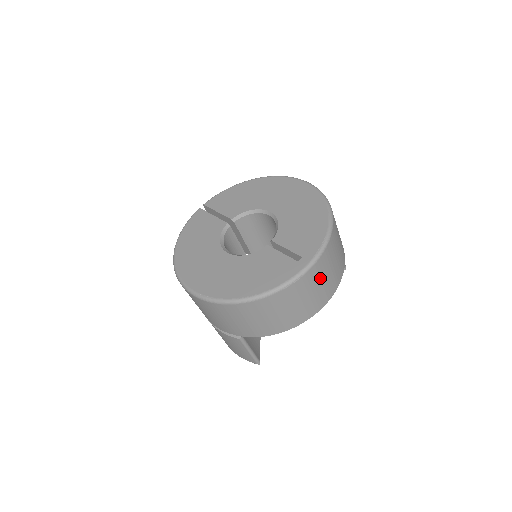
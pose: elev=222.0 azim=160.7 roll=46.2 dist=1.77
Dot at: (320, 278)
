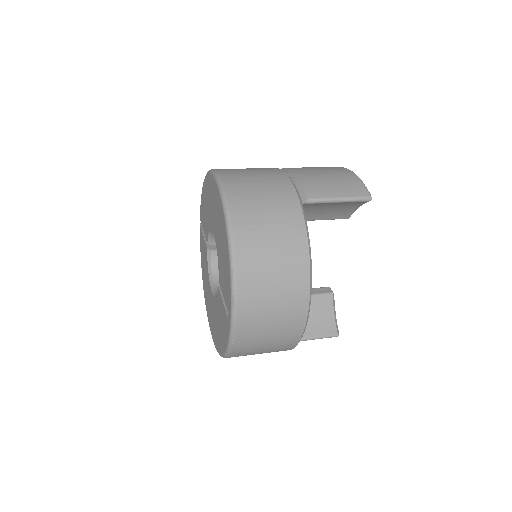
Dot at: (263, 317)
